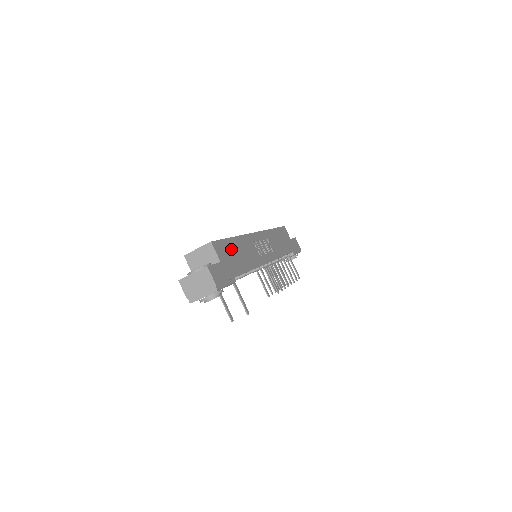
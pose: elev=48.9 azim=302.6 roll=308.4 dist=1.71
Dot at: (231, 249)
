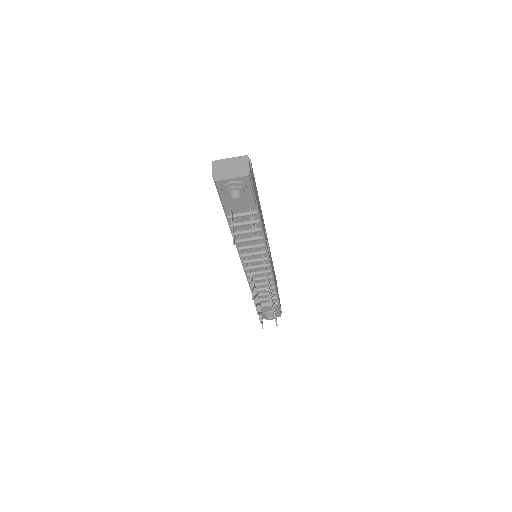
Dot at: occluded
